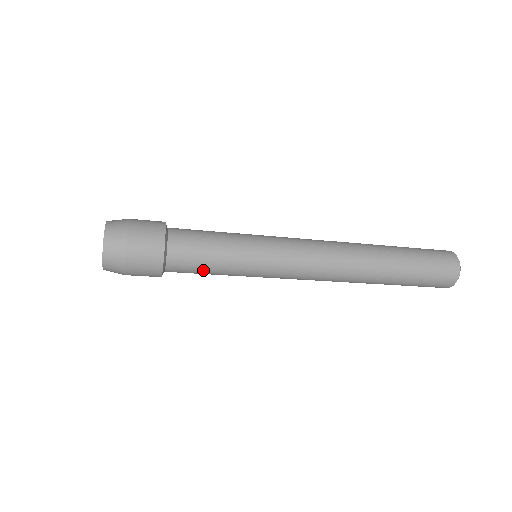
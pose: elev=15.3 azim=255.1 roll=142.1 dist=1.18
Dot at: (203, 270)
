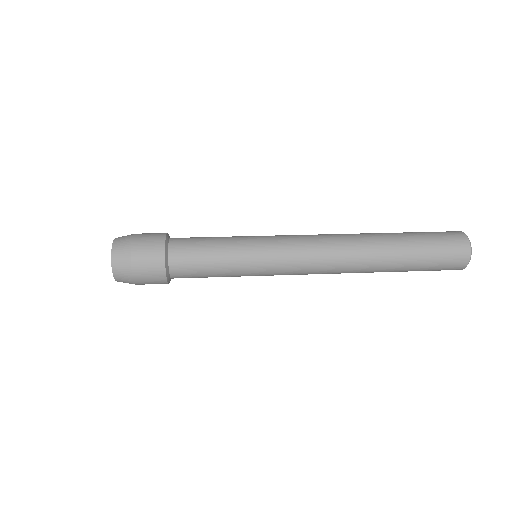
Dot at: (205, 275)
